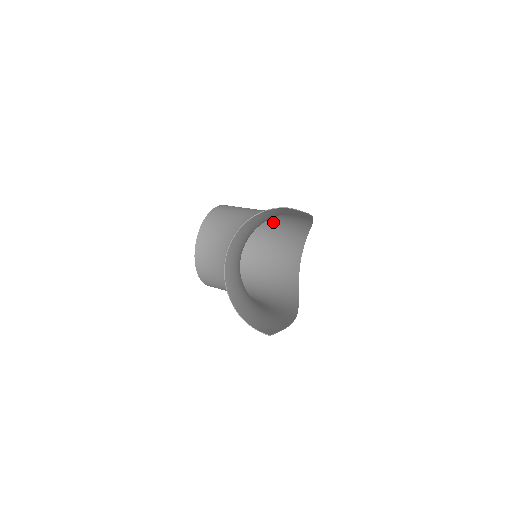
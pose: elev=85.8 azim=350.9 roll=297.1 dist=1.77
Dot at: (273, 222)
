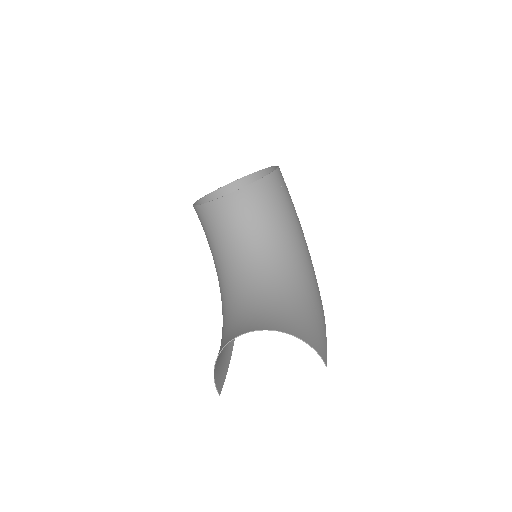
Dot at: occluded
